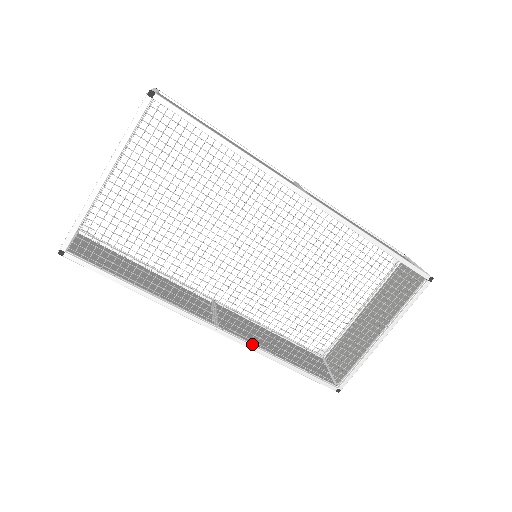
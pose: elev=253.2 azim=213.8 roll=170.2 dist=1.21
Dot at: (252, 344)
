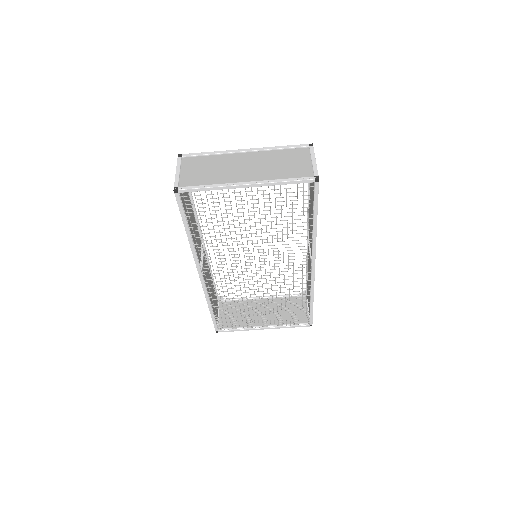
Dot at: (207, 291)
